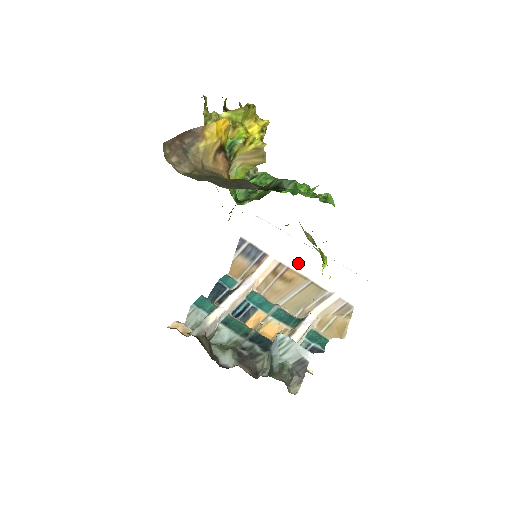
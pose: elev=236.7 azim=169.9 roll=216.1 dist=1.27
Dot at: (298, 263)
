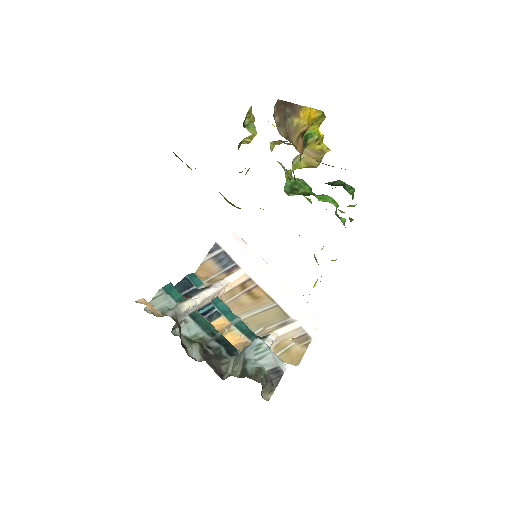
Dot at: (267, 284)
